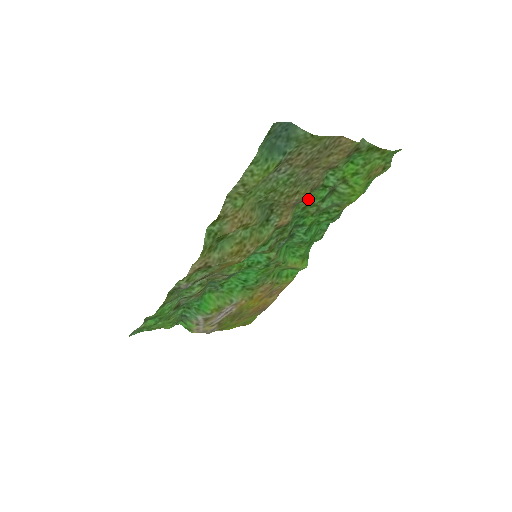
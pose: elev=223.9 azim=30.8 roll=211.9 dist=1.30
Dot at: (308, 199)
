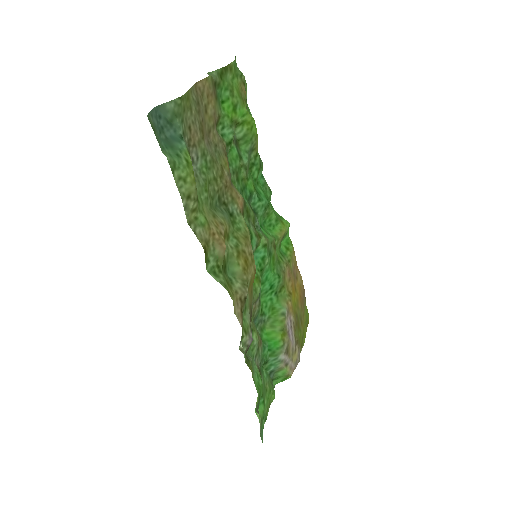
Dot at: (231, 168)
